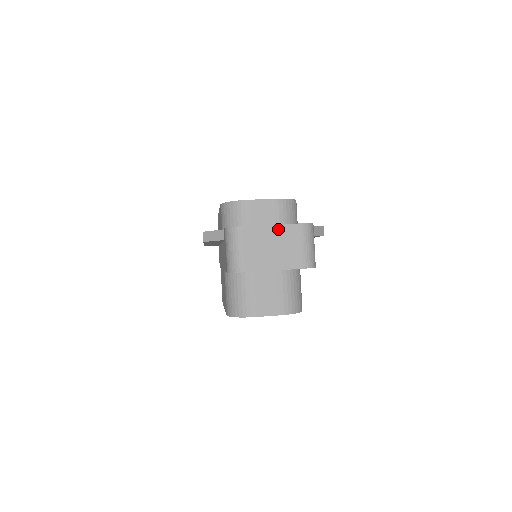
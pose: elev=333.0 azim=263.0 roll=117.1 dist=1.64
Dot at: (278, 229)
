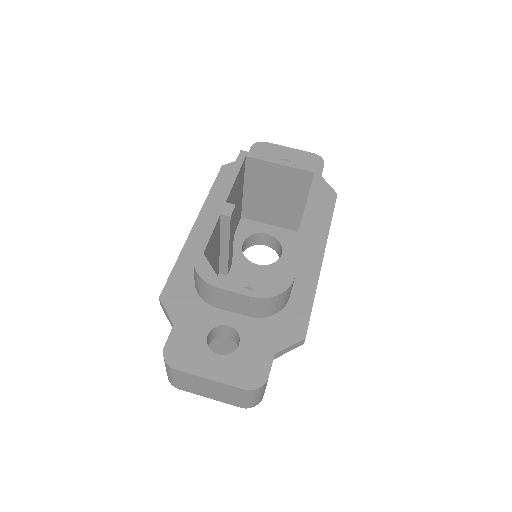
Dot at: (217, 384)
